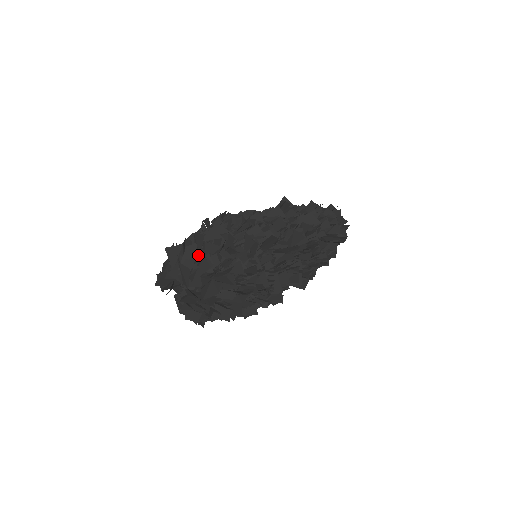
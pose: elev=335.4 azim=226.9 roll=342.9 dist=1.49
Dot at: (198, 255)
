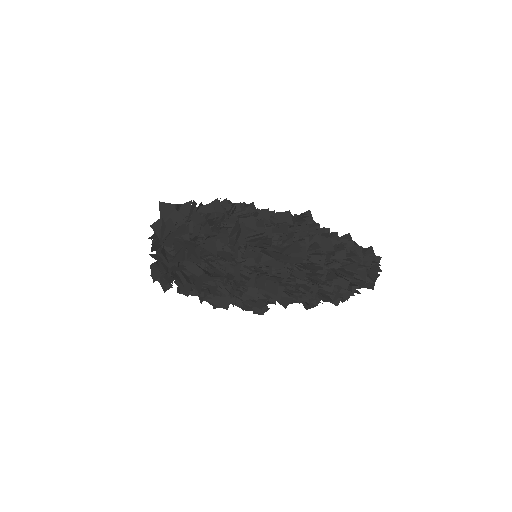
Dot at: (182, 218)
